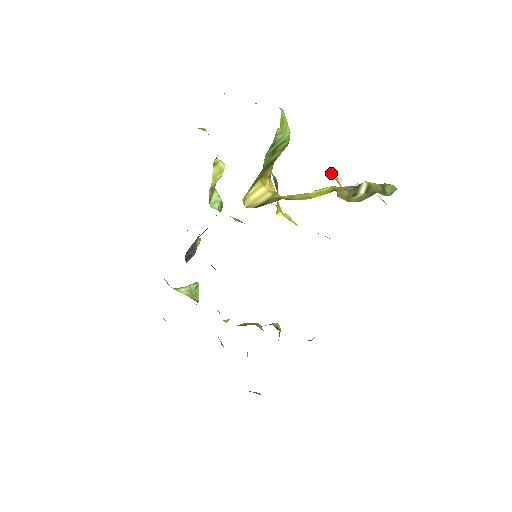
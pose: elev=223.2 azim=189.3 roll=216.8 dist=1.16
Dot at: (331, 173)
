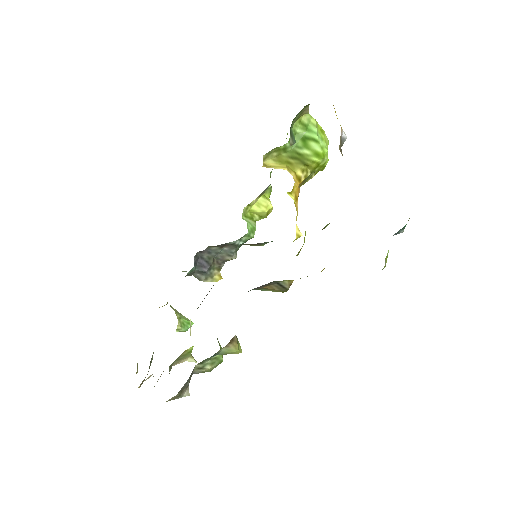
Dot at: (333, 105)
